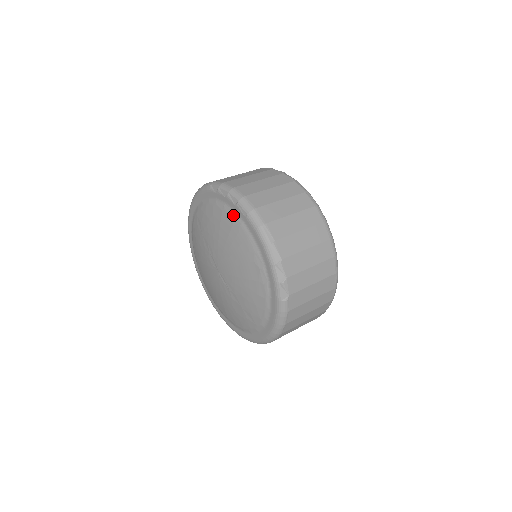
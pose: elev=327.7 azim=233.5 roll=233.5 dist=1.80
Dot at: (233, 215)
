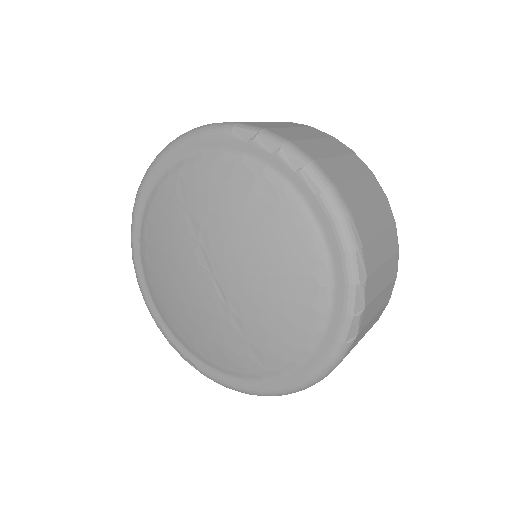
Dot at: (284, 188)
